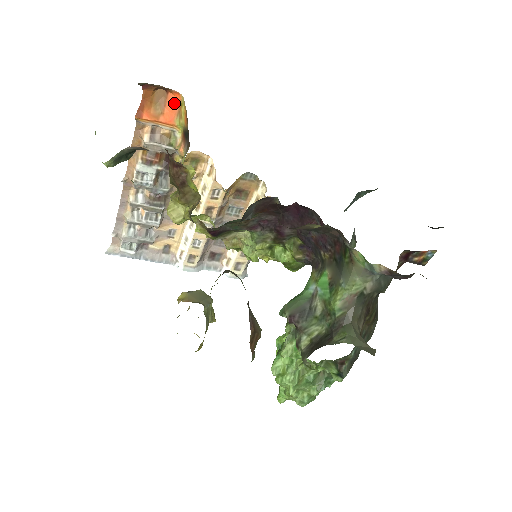
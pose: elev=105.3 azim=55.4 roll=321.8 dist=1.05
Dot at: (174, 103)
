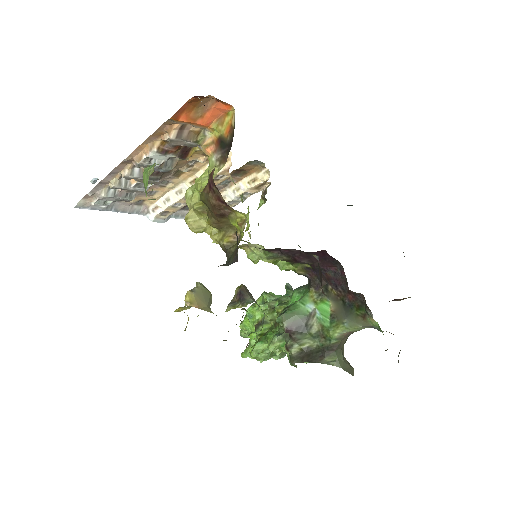
Dot at: (219, 110)
